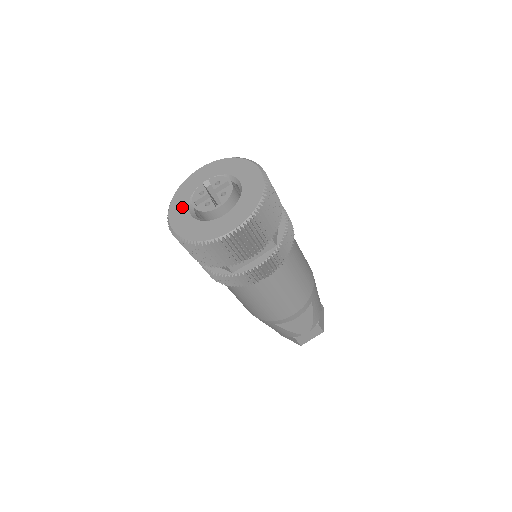
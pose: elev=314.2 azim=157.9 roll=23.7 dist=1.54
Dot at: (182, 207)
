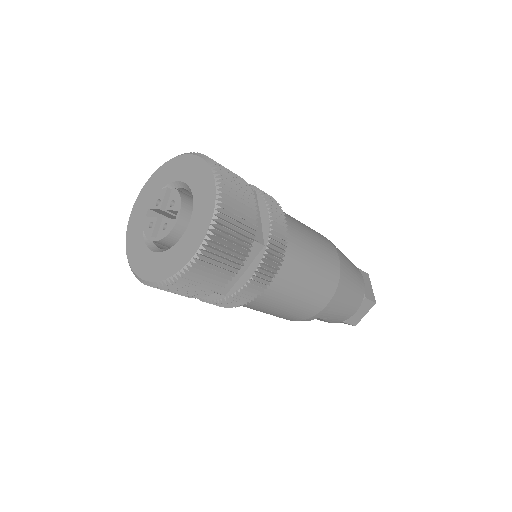
Dot at: (147, 199)
